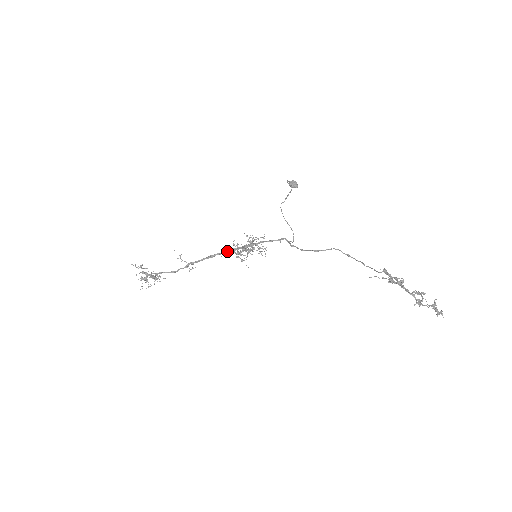
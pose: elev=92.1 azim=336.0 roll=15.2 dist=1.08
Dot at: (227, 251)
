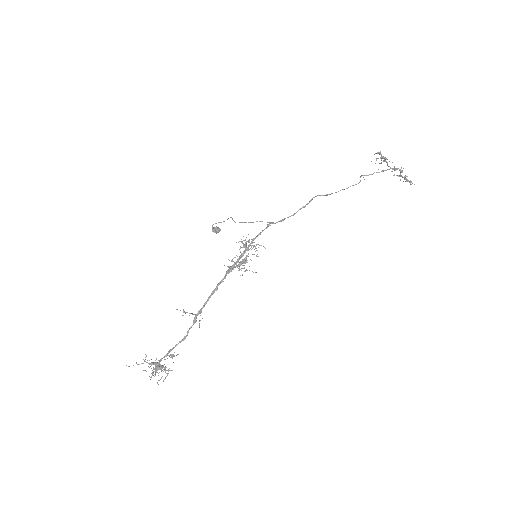
Dot at: (227, 272)
